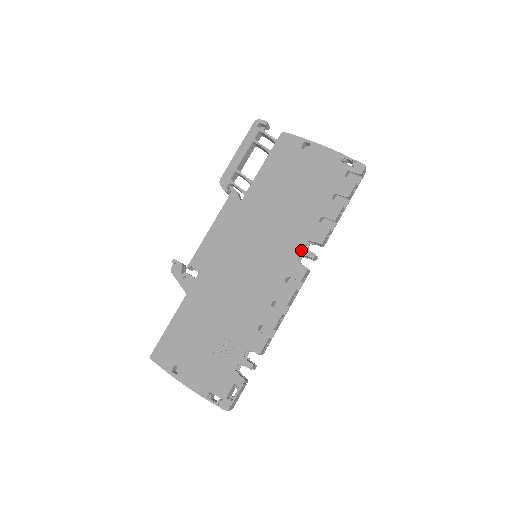
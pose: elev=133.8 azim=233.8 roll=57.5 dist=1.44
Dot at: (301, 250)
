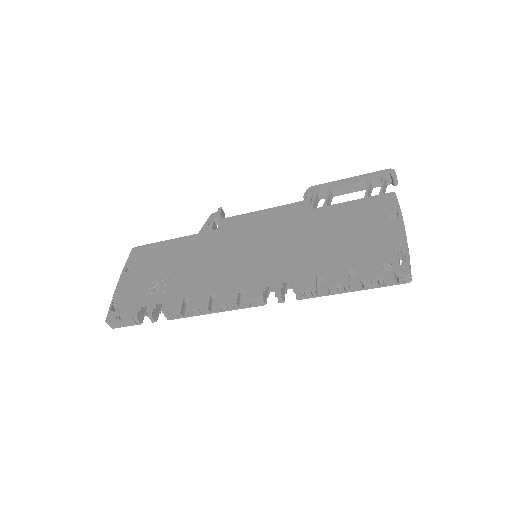
Dot at: (278, 281)
